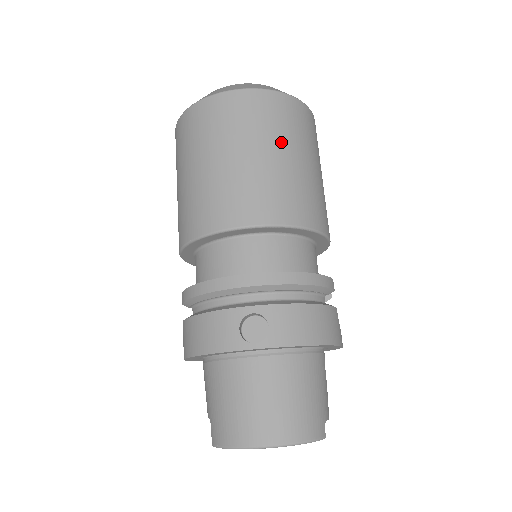
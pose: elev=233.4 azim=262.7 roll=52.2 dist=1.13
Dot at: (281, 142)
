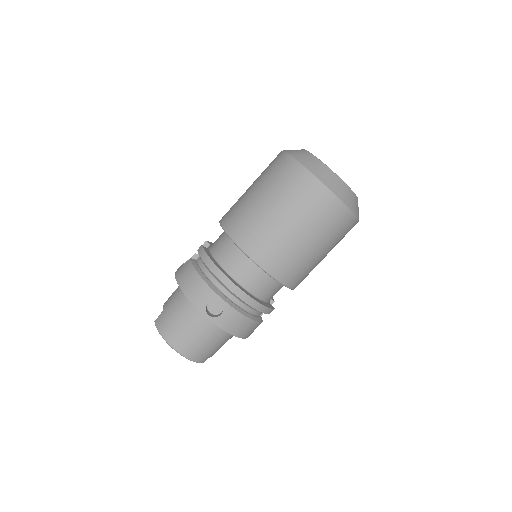
Dot at: (318, 236)
